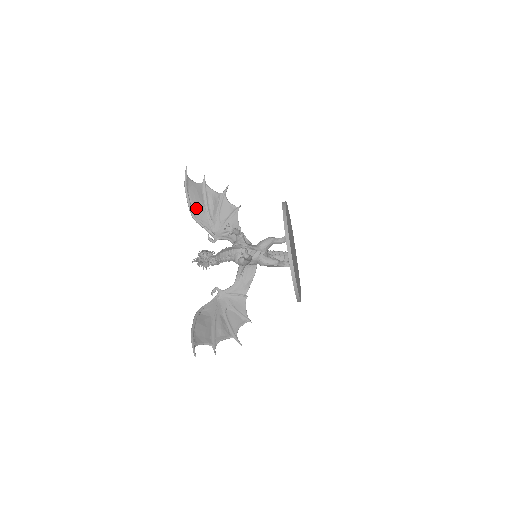
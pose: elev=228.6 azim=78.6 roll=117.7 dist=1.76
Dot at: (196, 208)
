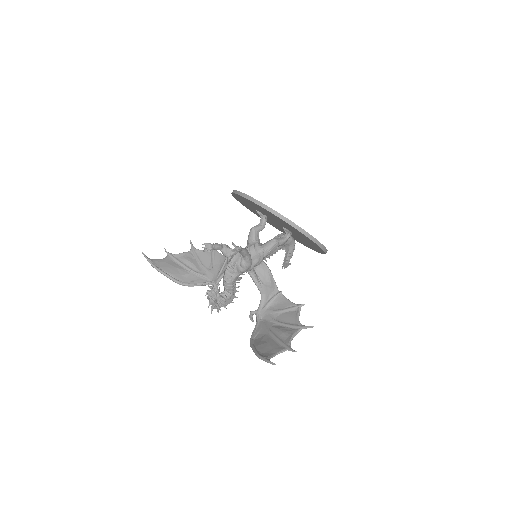
Dot at: (179, 276)
